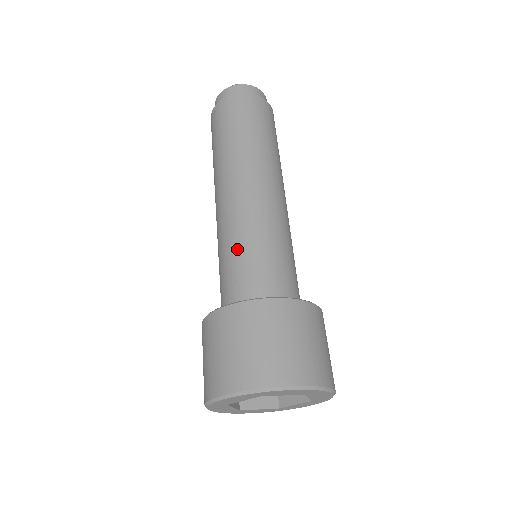
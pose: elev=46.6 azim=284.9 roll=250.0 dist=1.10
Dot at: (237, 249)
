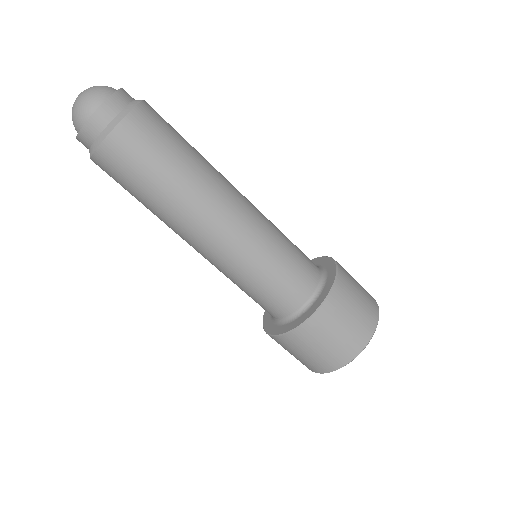
Dot at: occluded
